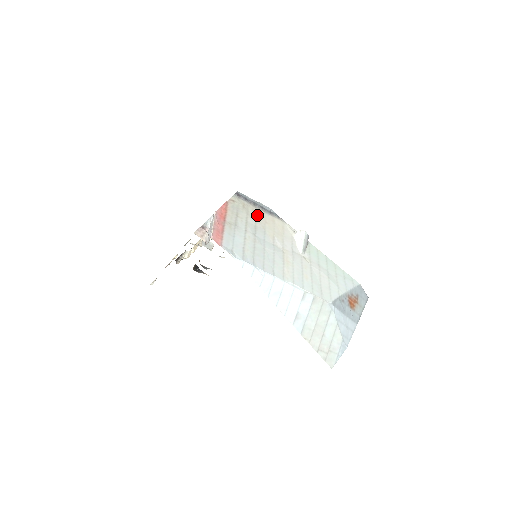
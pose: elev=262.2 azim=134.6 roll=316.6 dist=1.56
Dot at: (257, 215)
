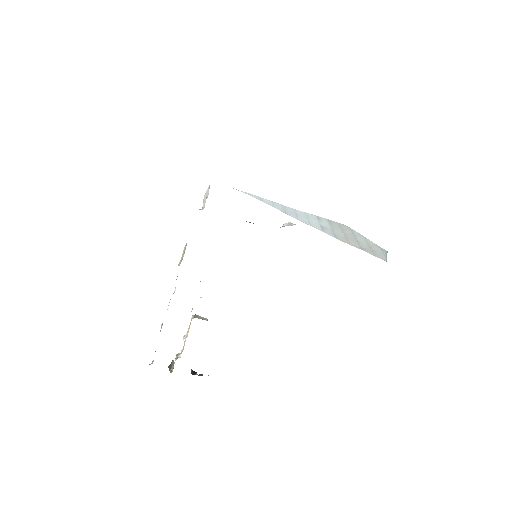
Dot at: occluded
